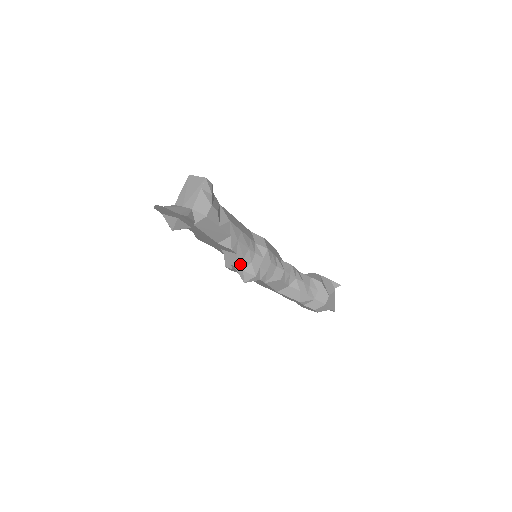
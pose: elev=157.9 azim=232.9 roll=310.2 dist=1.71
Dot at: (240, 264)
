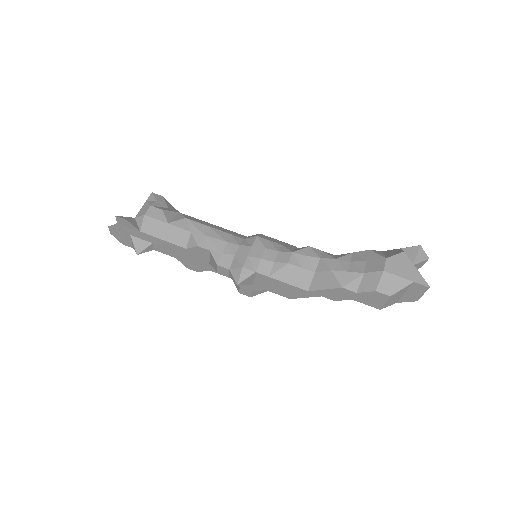
Dot at: (220, 262)
